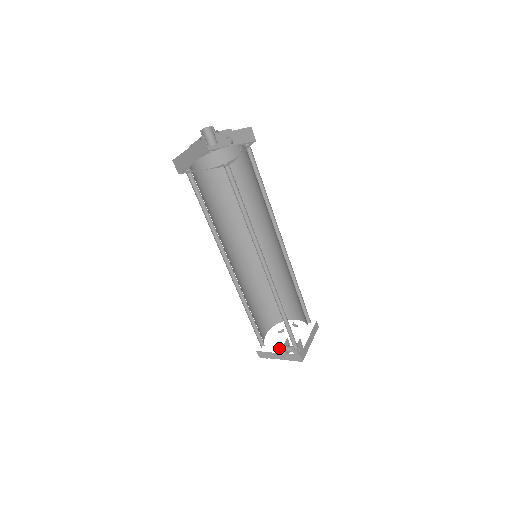
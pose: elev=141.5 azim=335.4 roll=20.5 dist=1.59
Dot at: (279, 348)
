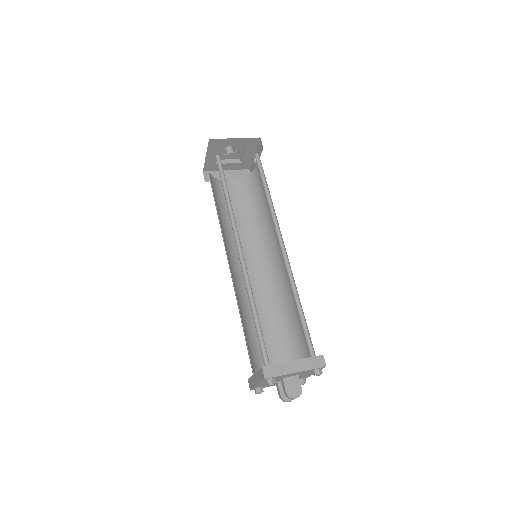
Dot at: (277, 387)
